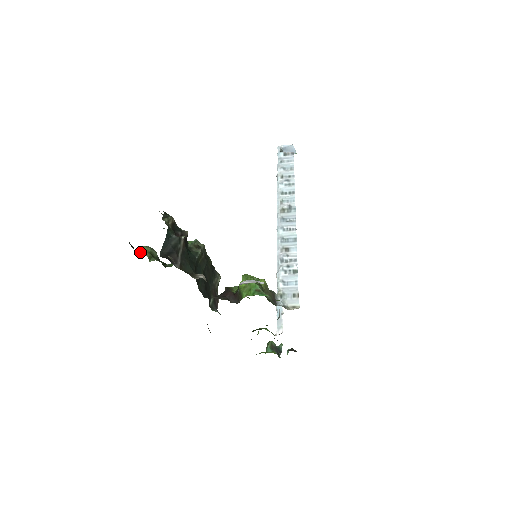
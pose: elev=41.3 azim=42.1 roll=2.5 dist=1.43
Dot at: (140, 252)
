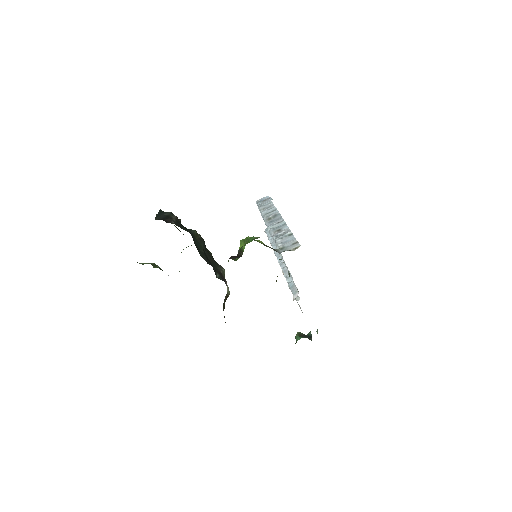
Dot at: (144, 263)
